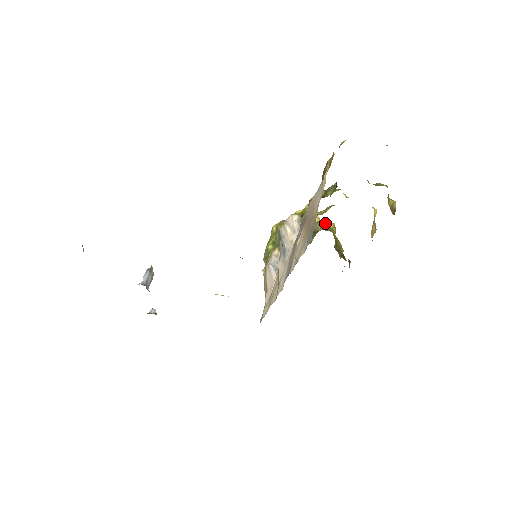
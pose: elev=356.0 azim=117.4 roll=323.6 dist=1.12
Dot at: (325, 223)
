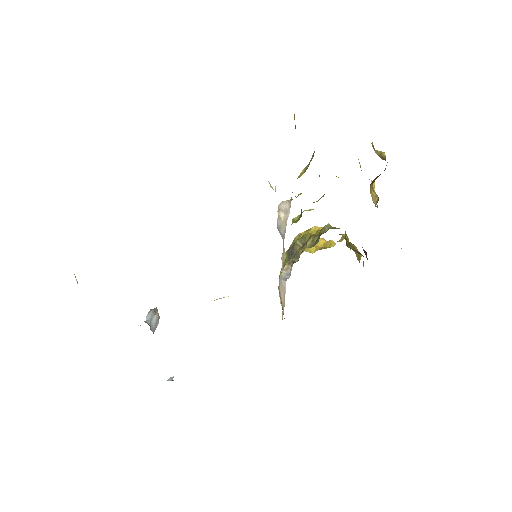
Dot at: (331, 226)
